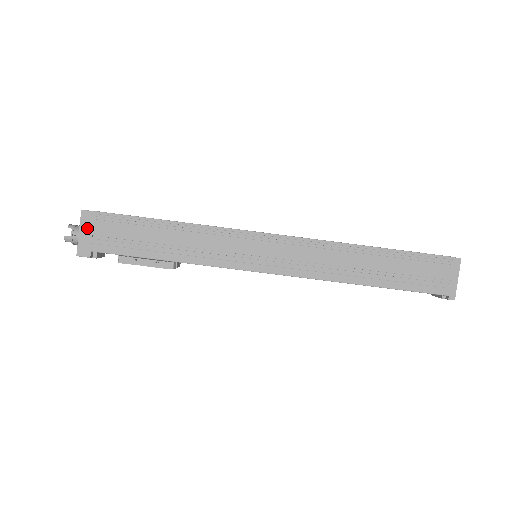
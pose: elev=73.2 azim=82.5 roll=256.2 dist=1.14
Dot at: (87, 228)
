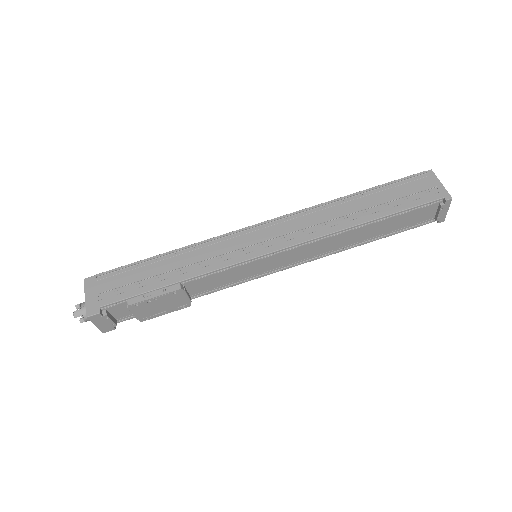
Dot at: (92, 290)
